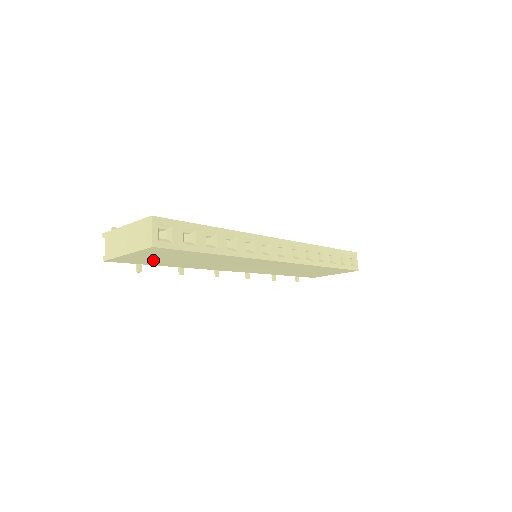
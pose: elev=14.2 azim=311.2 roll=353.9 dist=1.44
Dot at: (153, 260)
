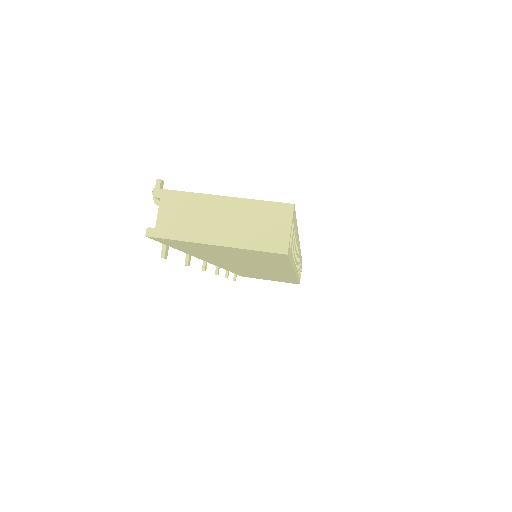
Dot at: (205, 250)
